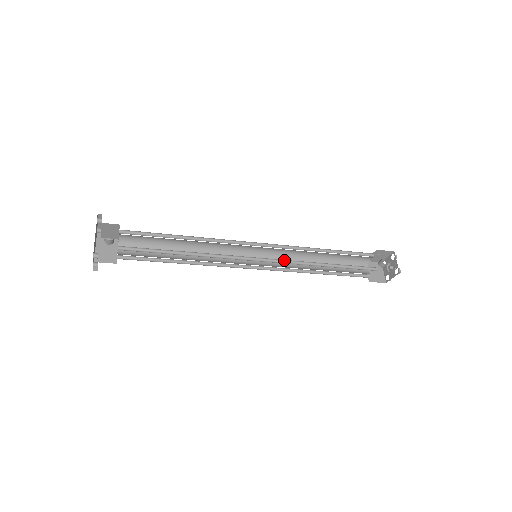
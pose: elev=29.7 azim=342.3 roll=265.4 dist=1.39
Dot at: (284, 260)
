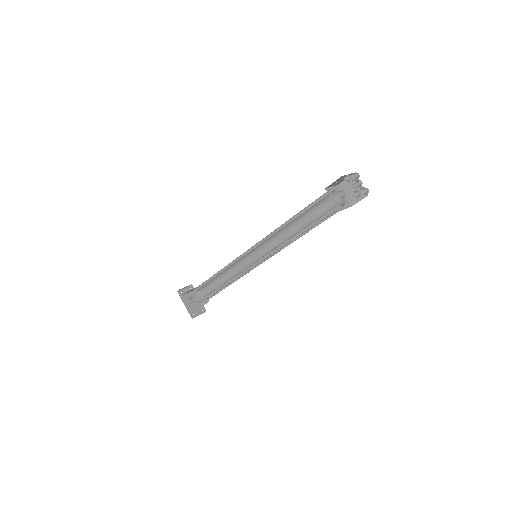
Dot at: (268, 253)
